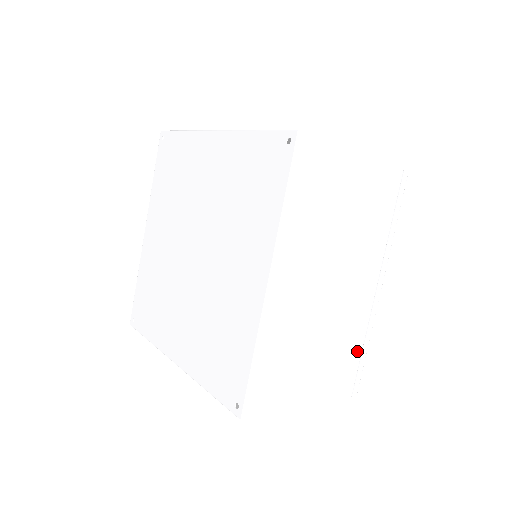
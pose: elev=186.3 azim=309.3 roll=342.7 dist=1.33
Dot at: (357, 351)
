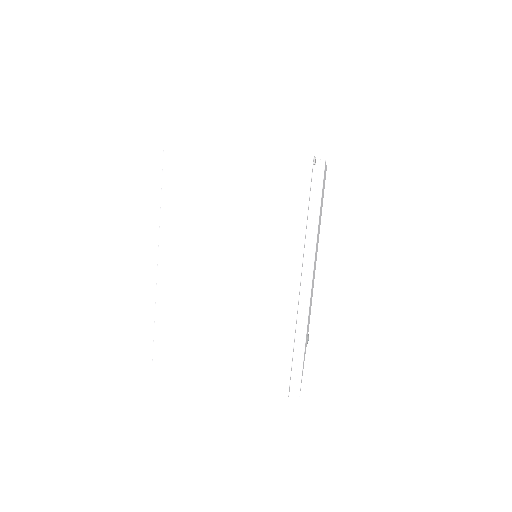
Dot at: occluded
